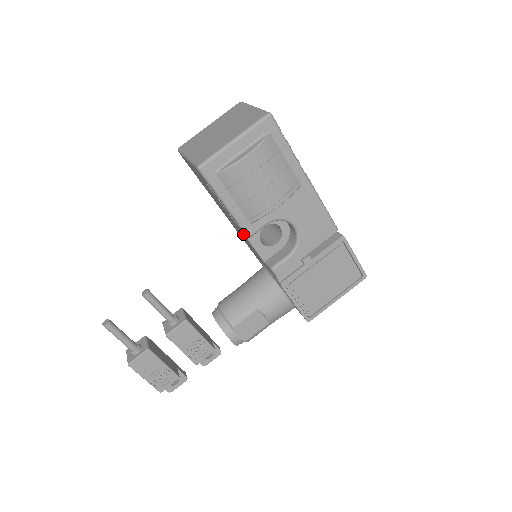
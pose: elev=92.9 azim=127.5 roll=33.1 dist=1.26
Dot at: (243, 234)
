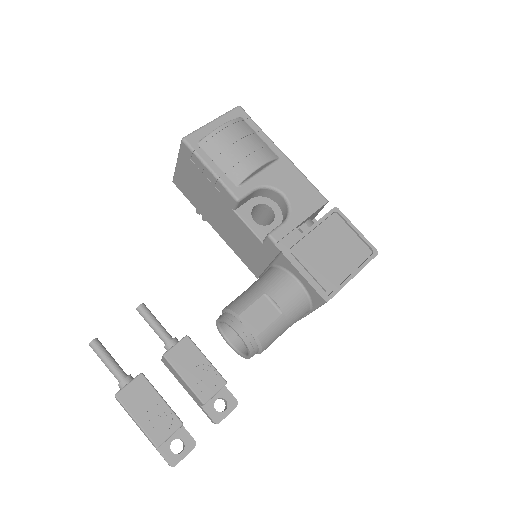
Dot at: (234, 213)
